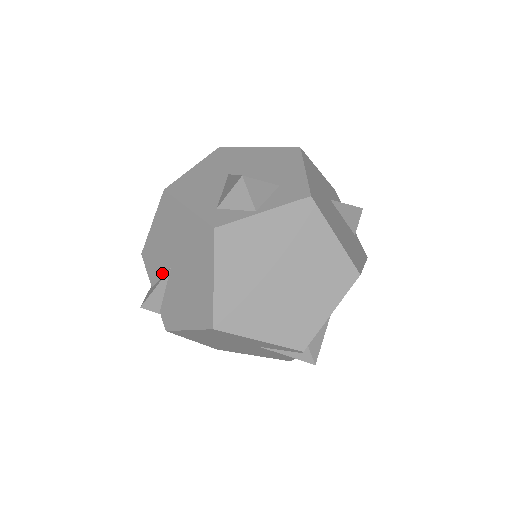
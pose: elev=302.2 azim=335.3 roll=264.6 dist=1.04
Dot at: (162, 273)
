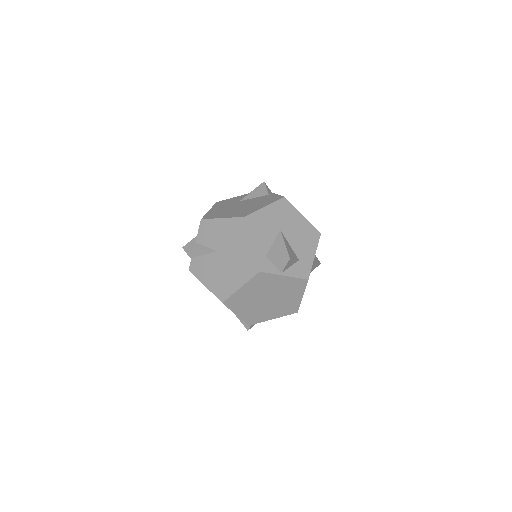
Dot at: (209, 246)
